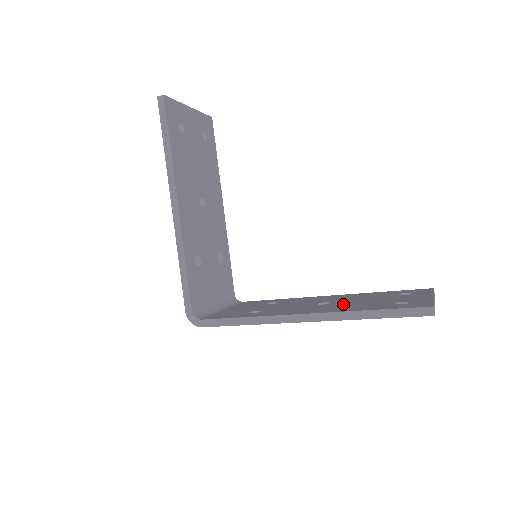
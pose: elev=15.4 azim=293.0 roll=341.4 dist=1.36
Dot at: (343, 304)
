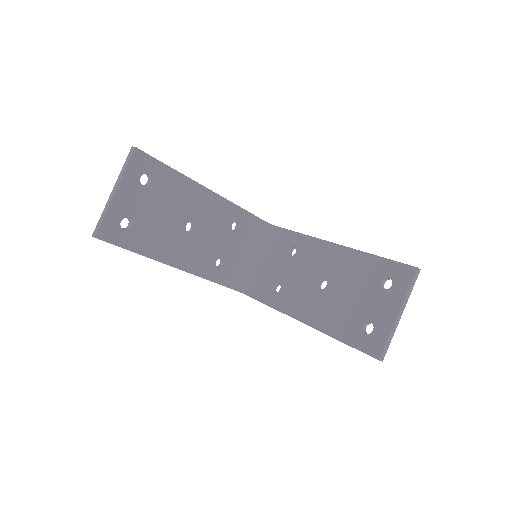
Dot at: (332, 301)
